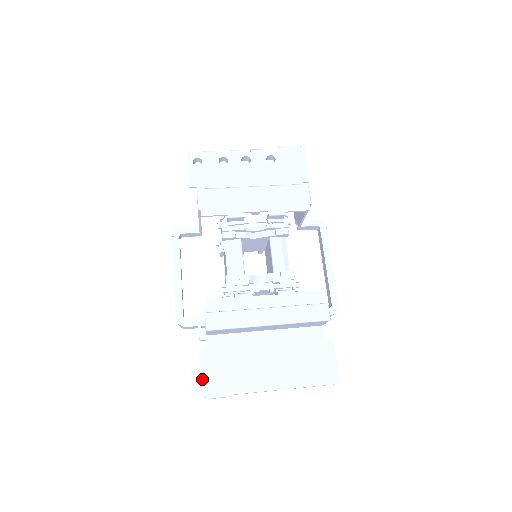
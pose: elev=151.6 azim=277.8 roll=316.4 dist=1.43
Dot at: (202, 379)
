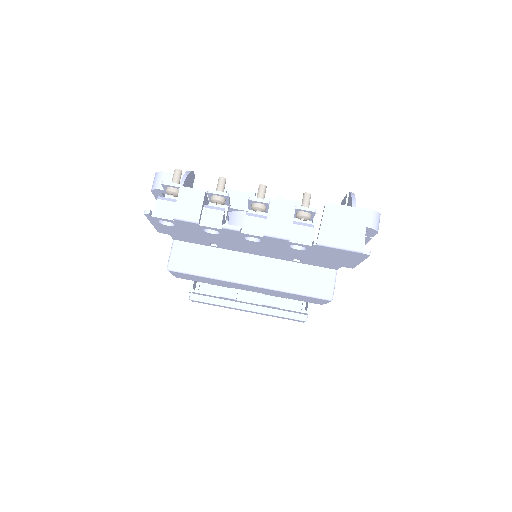
Dot at: occluded
